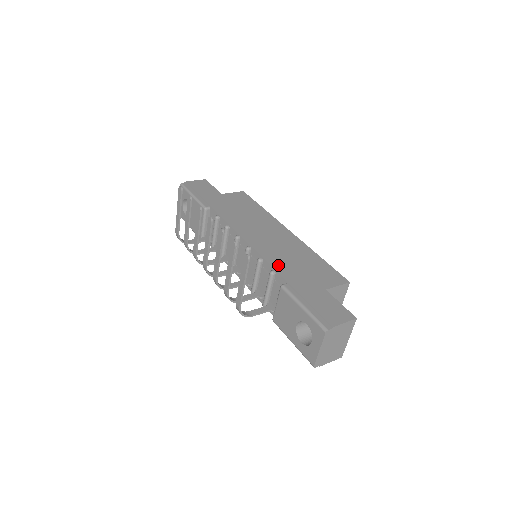
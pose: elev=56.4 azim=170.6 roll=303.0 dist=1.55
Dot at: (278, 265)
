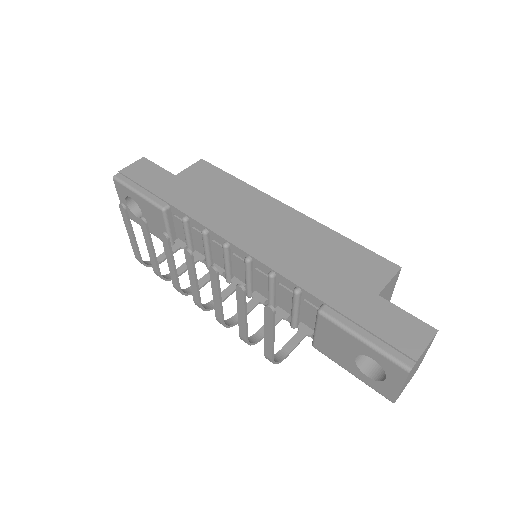
Dot at: (300, 276)
